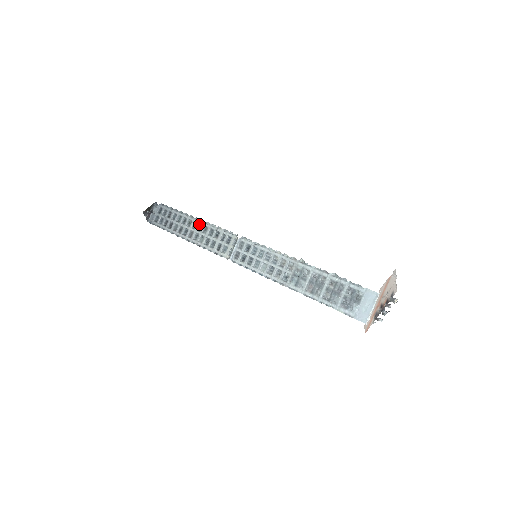
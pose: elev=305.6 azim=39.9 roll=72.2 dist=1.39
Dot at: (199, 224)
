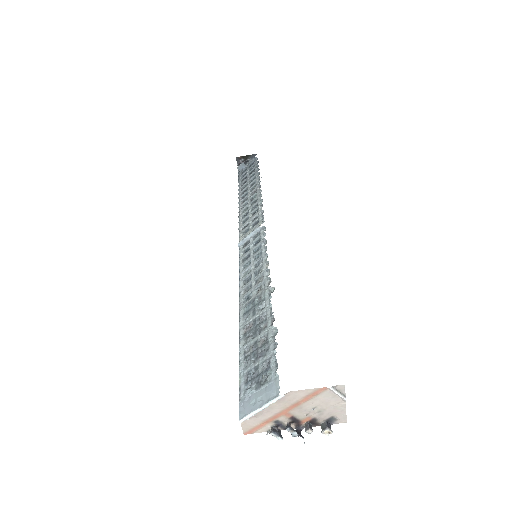
Dot at: (256, 193)
